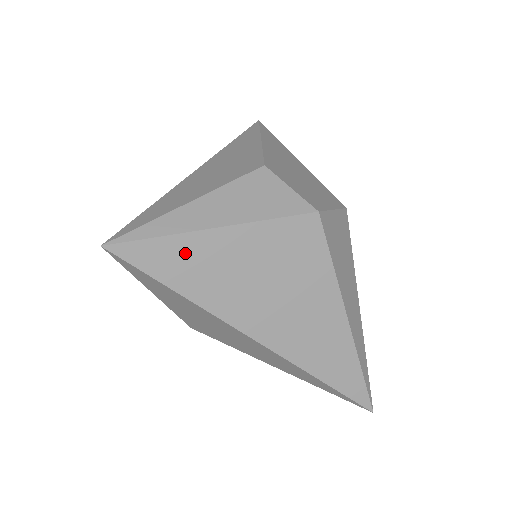
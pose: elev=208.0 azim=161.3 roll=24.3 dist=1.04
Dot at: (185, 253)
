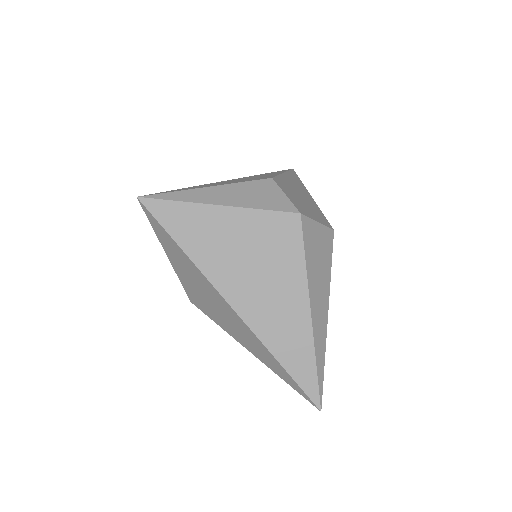
Dot at: (193, 218)
